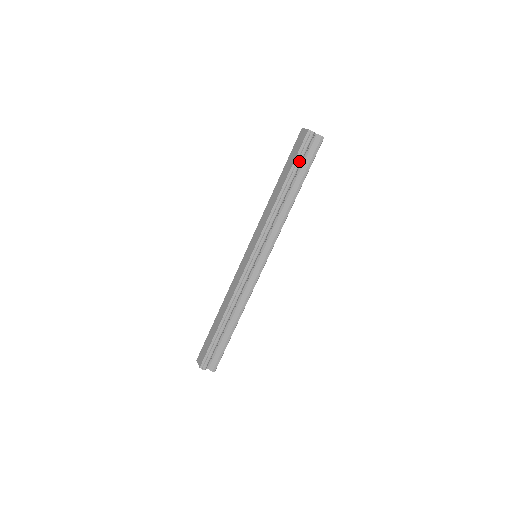
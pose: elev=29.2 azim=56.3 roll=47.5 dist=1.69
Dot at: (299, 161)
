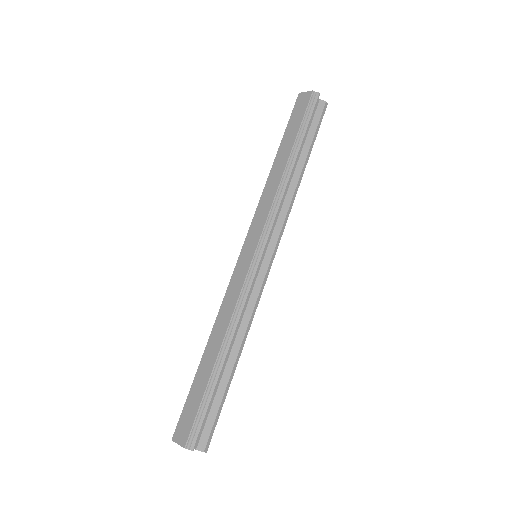
Dot at: (306, 126)
